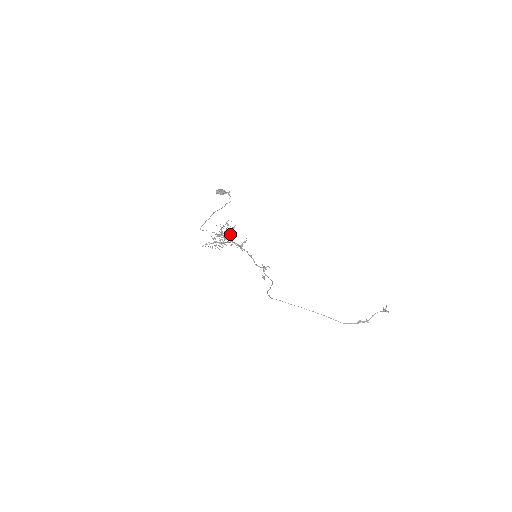
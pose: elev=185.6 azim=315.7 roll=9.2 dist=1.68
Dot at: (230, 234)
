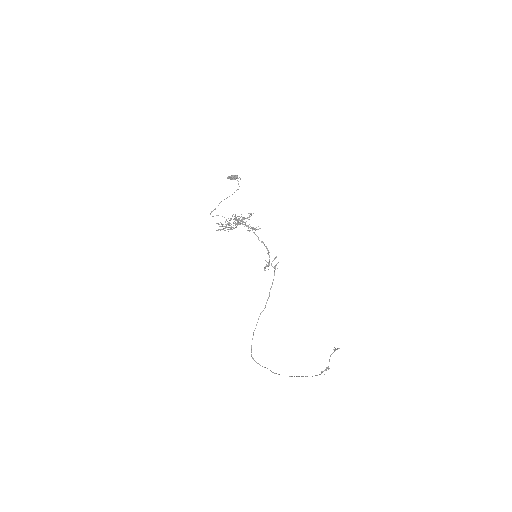
Dot at: (240, 221)
